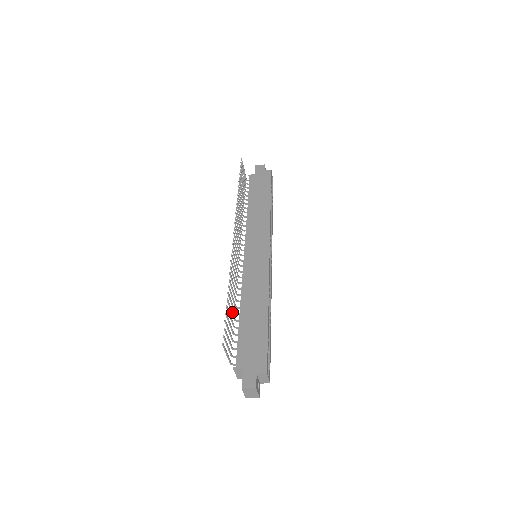
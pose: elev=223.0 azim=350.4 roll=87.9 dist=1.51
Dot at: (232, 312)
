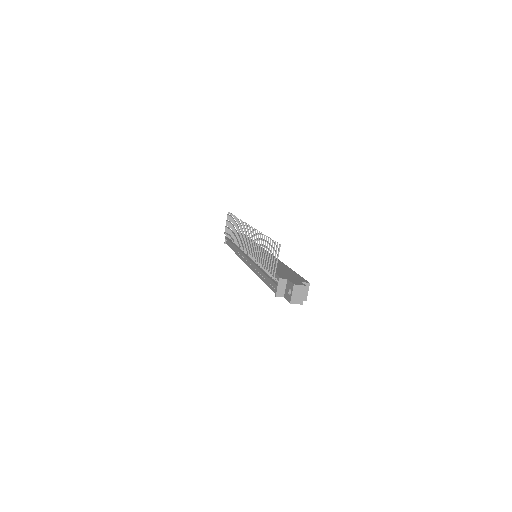
Dot at: occluded
